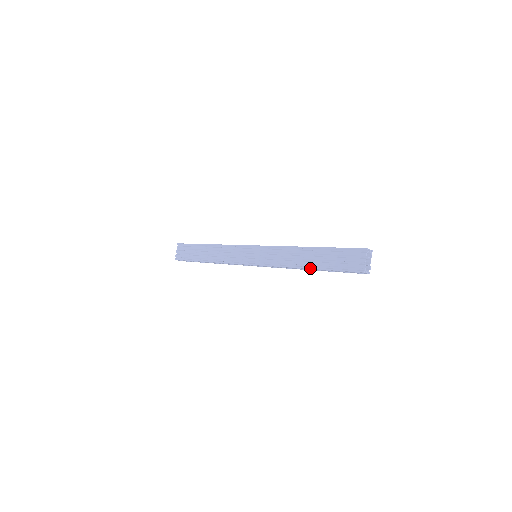
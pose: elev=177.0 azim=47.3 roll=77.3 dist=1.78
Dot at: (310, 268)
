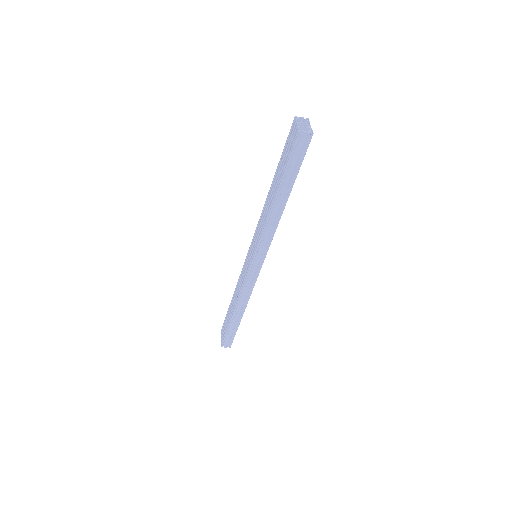
Dot at: (275, 195)
